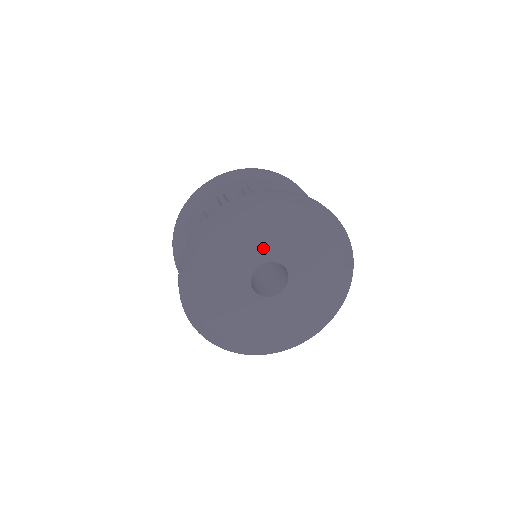
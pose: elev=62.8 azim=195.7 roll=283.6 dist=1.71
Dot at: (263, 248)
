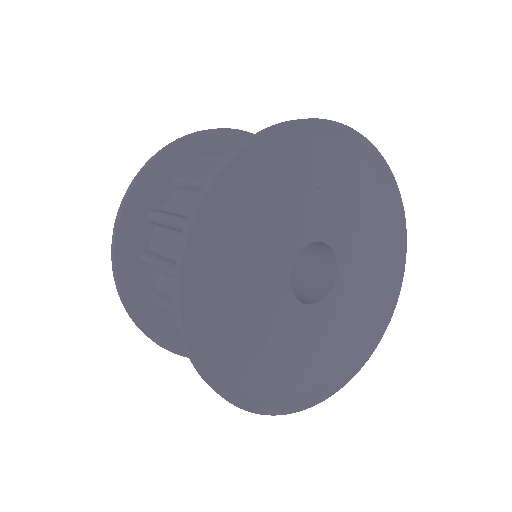
Dot at: (281, 239)
